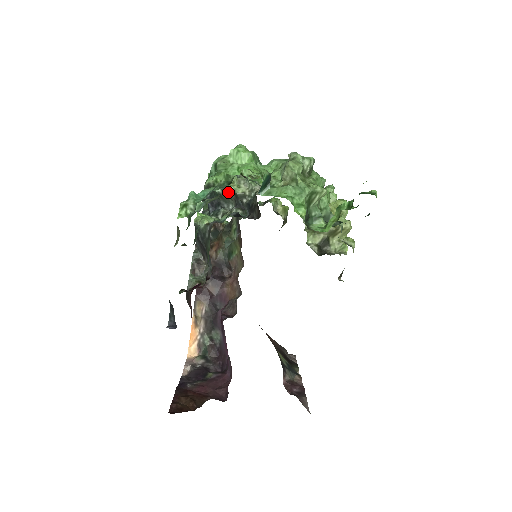
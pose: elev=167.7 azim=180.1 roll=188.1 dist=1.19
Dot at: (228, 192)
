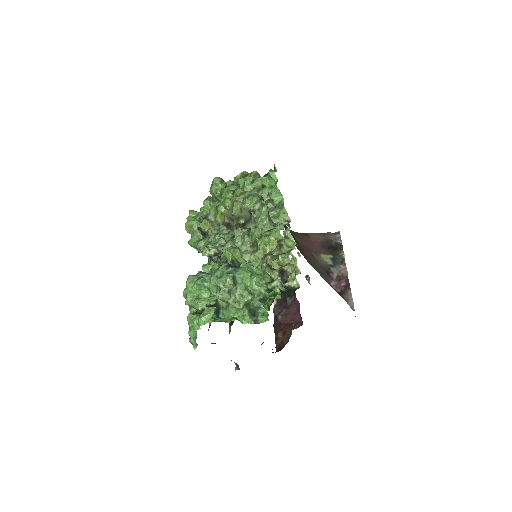
Dot at: occluded
